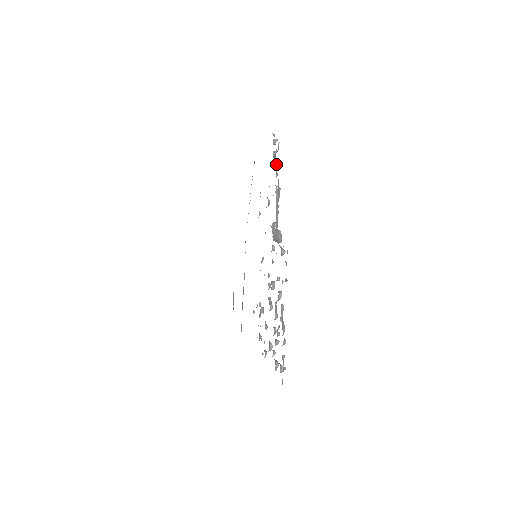
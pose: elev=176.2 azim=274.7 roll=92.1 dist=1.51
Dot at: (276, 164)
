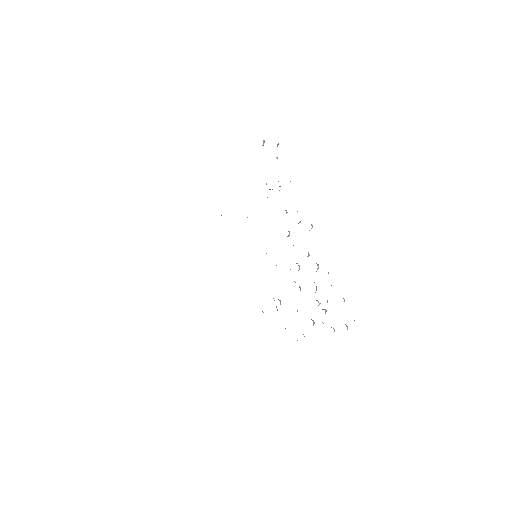
Dot at: occluded
